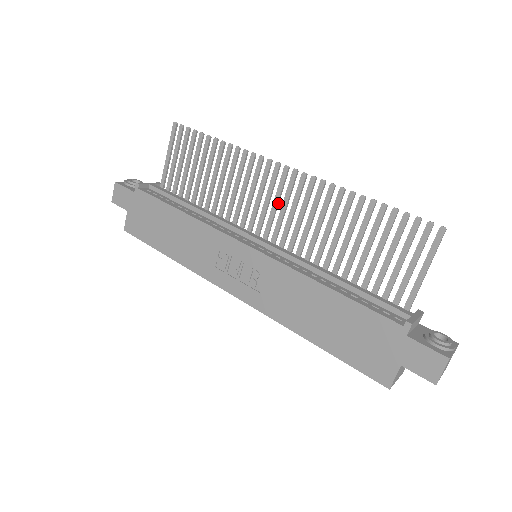
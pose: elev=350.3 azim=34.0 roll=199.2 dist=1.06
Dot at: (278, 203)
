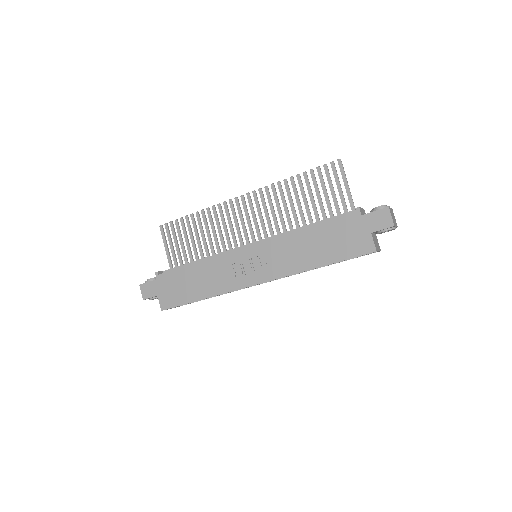
Dot at: (249, 218)
